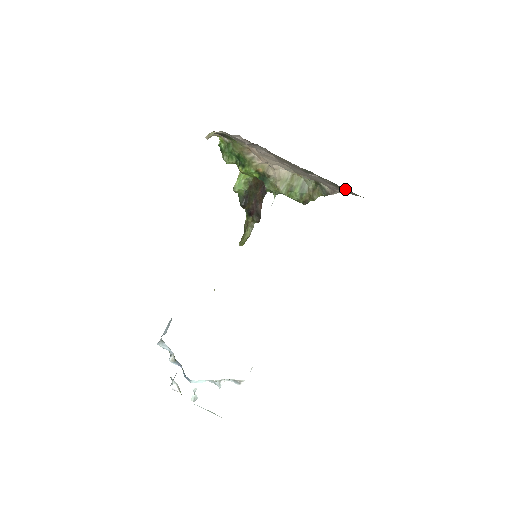
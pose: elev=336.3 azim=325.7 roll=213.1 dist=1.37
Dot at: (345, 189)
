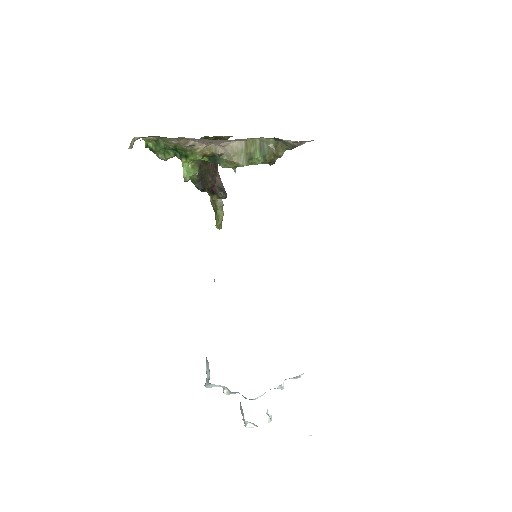
Dot at: occluded
